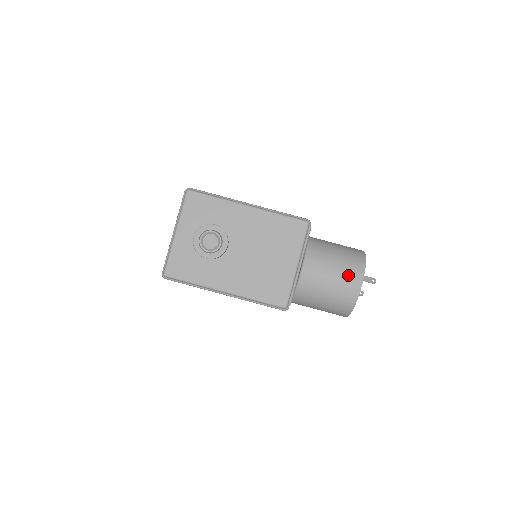
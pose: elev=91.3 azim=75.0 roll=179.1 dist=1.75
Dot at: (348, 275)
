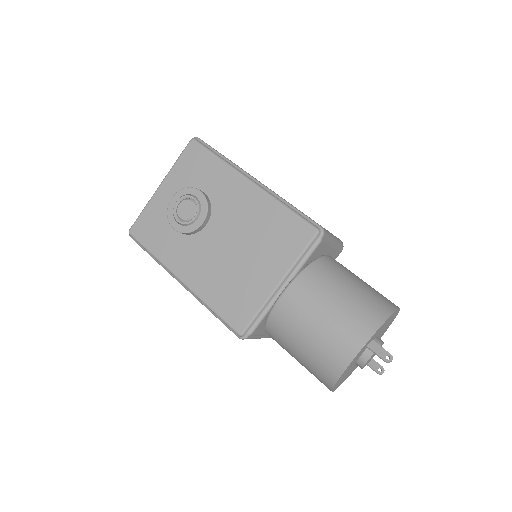
Dot at: (343, 330)
